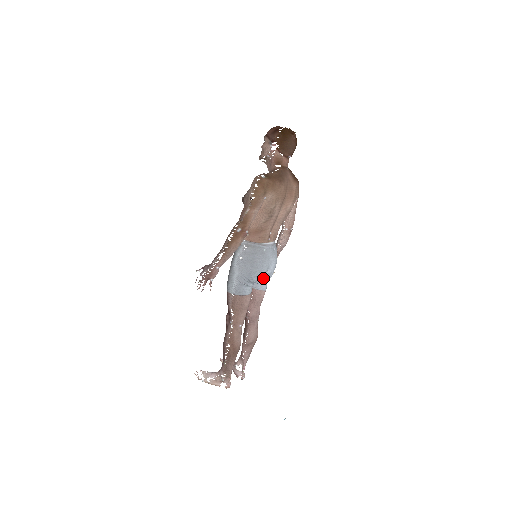
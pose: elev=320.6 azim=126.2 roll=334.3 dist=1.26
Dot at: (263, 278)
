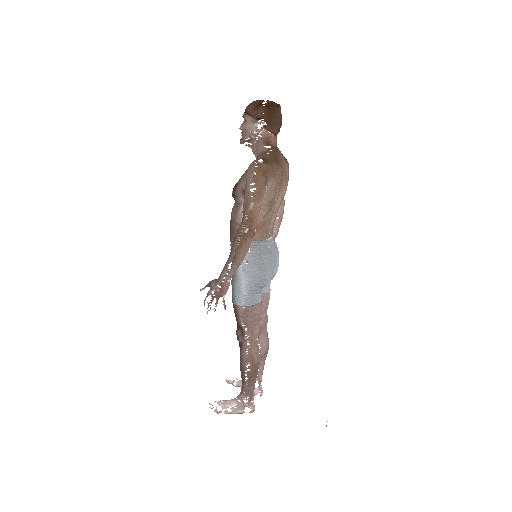
Dot at: occluded
